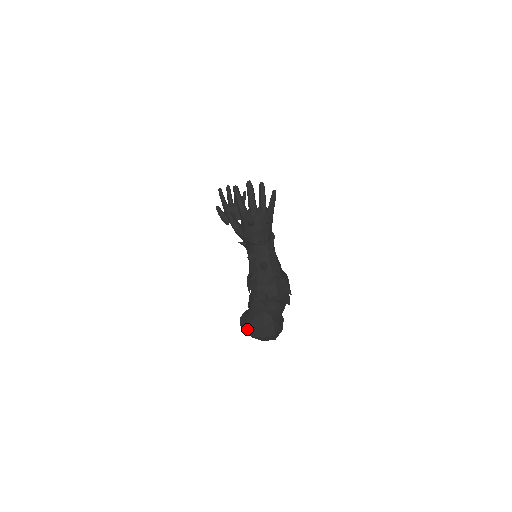
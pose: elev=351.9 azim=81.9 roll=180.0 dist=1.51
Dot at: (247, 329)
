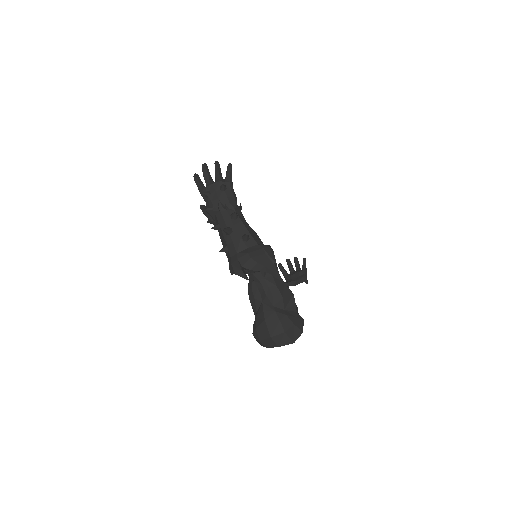
Dot at: (254, 334)
